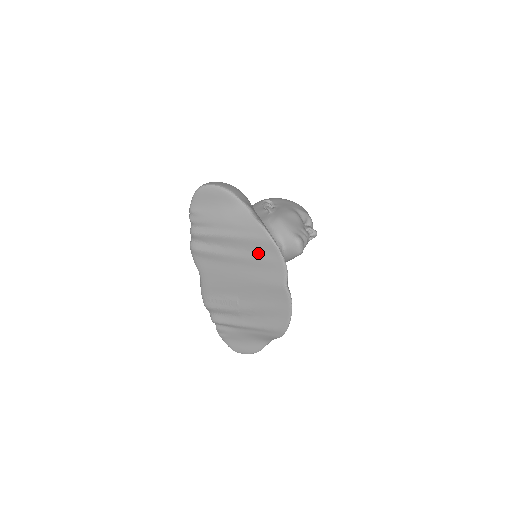
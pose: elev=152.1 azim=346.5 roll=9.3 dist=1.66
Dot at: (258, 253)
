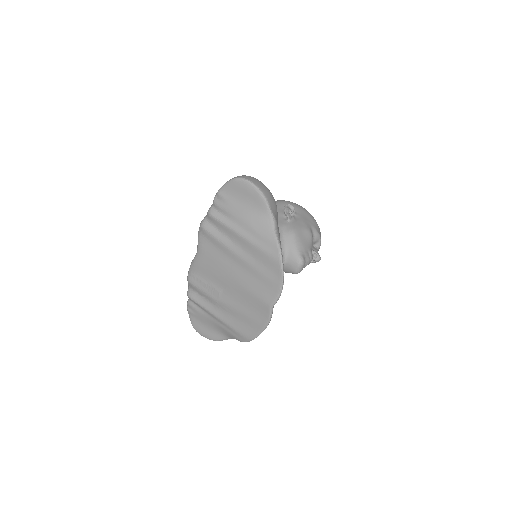
Dot at: (262, 266)
